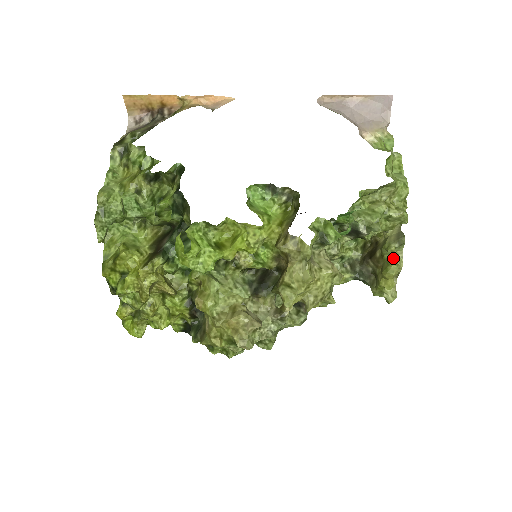
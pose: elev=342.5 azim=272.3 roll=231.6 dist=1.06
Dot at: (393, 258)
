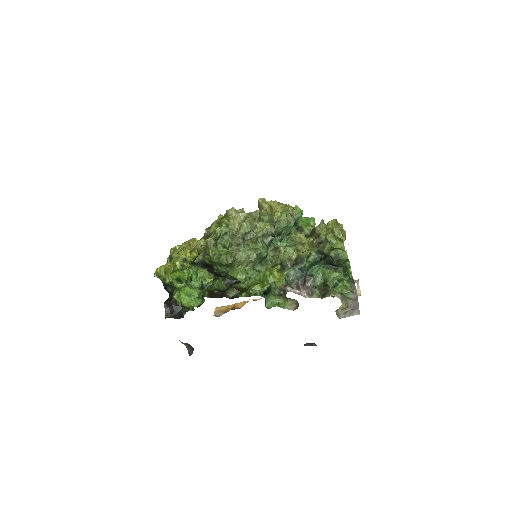
Dot at: occluded
